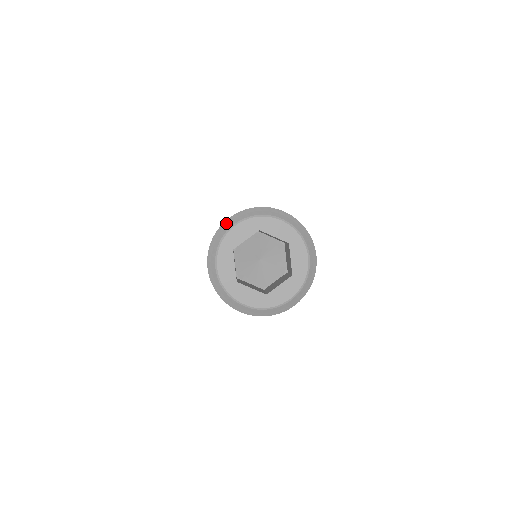
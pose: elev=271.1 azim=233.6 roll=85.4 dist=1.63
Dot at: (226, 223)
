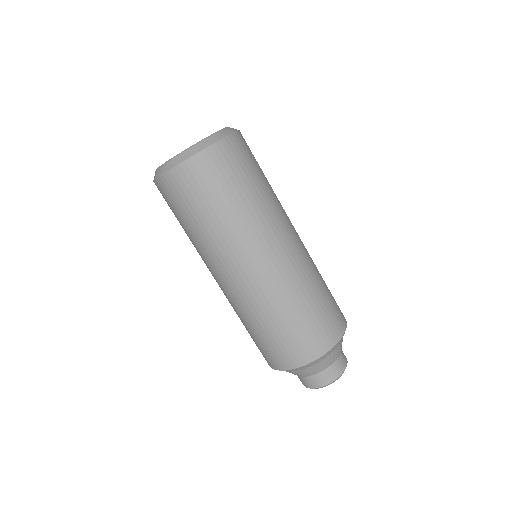
Dot at: occluded
